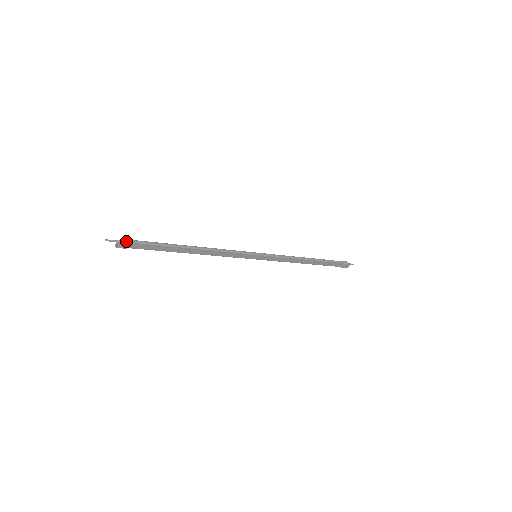
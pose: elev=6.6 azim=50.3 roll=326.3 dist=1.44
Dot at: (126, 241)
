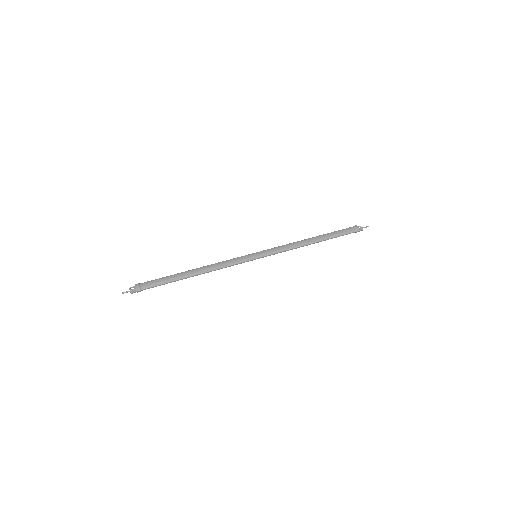
Dot at: (137, 292)
